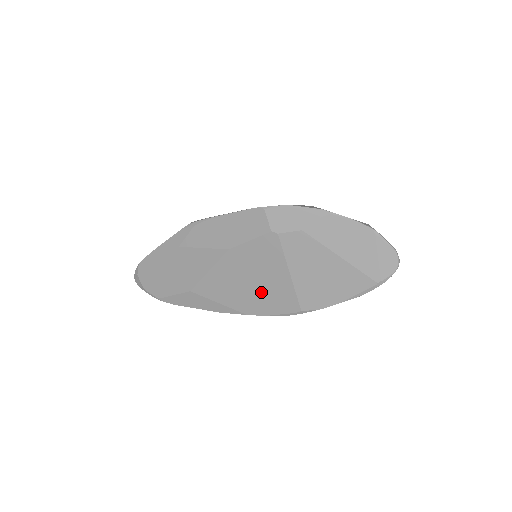
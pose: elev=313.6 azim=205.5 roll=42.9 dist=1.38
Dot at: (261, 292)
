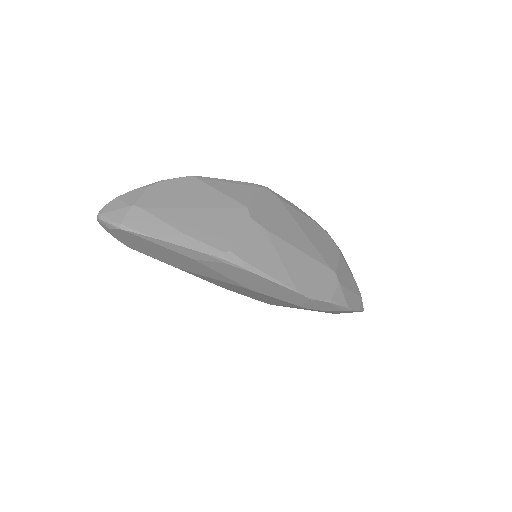
Dot at: (250, 295)
